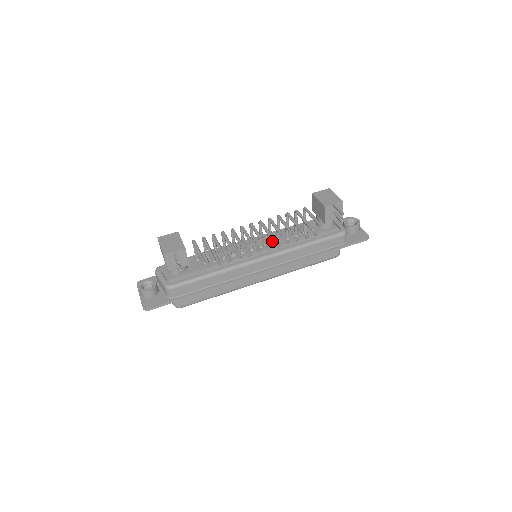
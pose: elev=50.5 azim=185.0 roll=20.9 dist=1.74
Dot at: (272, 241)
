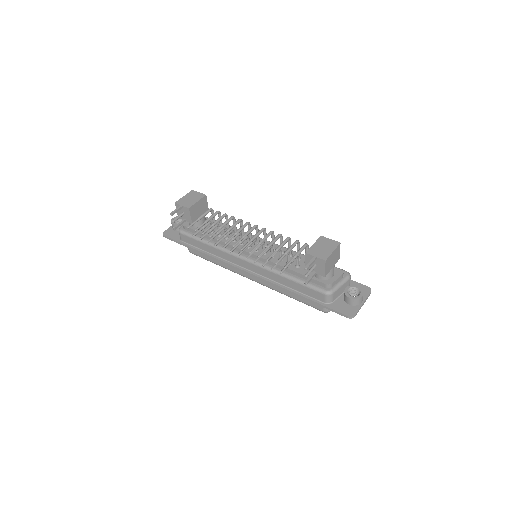
Dot at: (269, 253)
